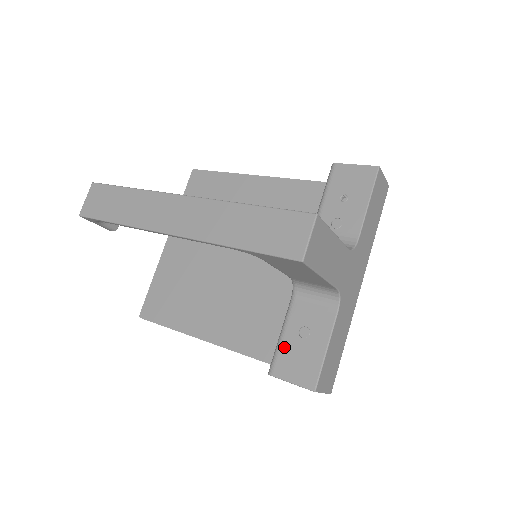
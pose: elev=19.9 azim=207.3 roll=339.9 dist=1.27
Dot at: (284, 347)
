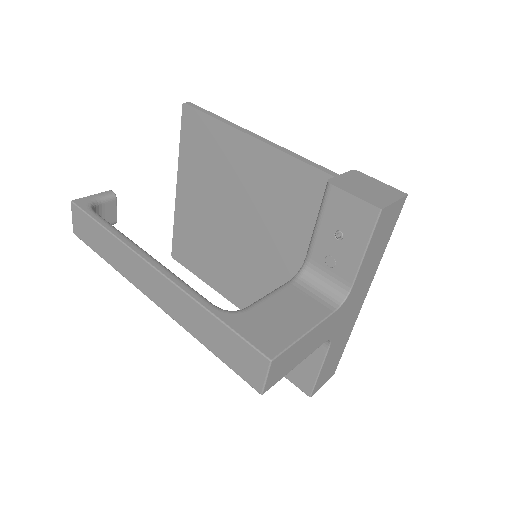
Dot at: occluded
